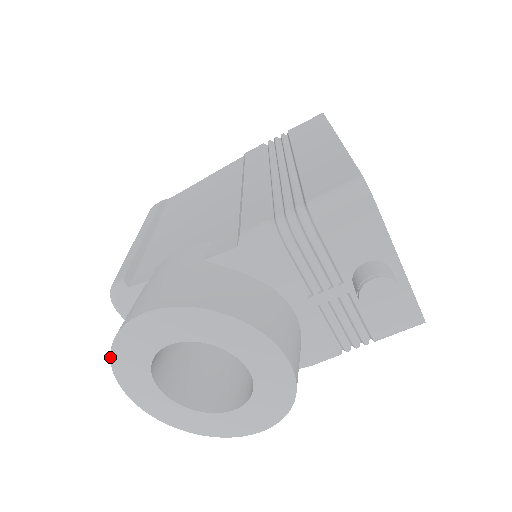
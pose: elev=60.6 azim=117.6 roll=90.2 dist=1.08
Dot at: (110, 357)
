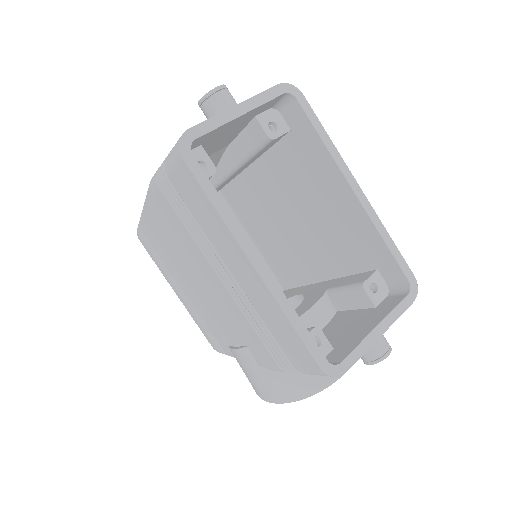
Dot at: occluded
